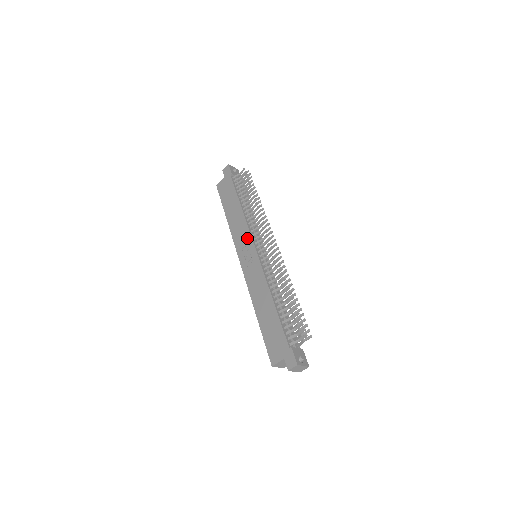
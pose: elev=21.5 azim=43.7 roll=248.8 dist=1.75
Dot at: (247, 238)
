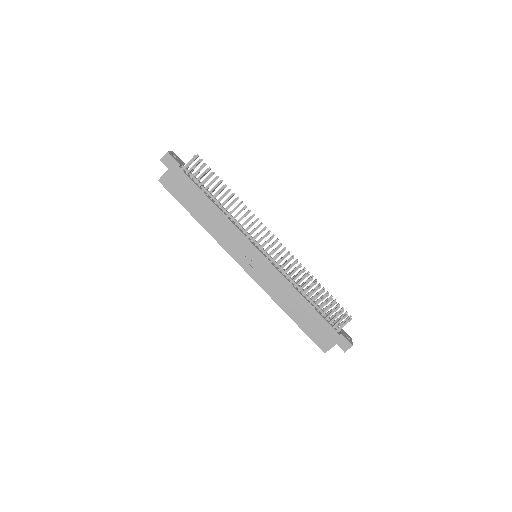
Dot at: (243, 242)
